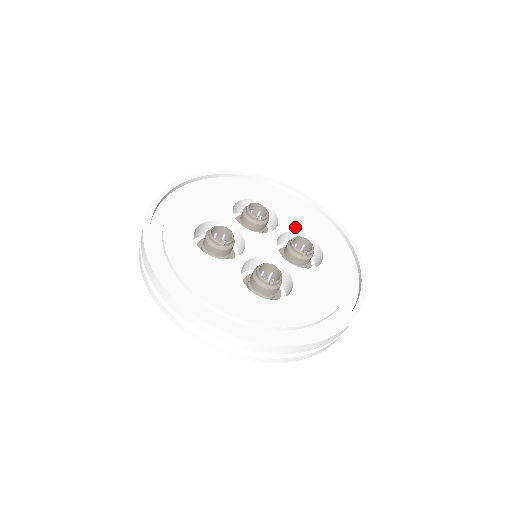
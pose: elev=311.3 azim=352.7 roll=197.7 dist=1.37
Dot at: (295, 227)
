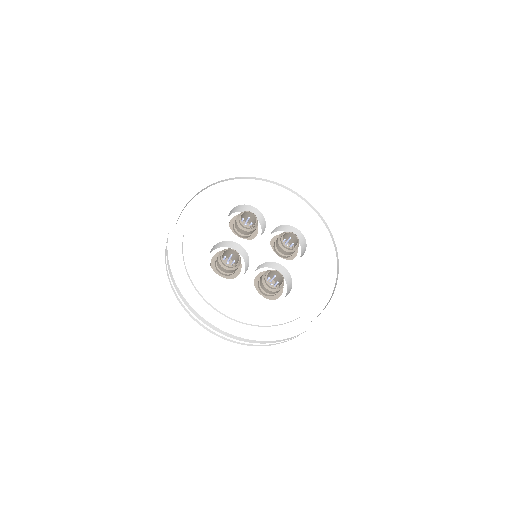
Dot at: (279, 220)
